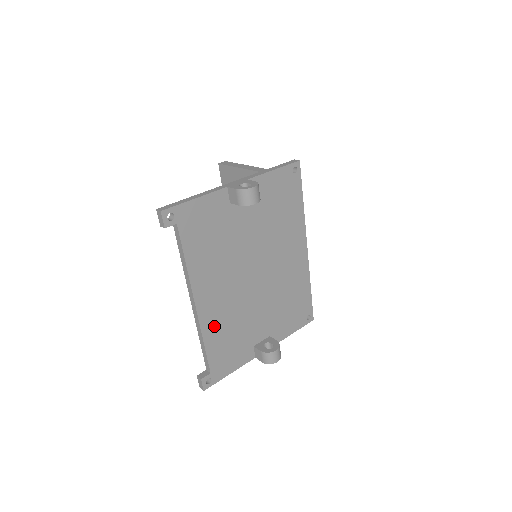
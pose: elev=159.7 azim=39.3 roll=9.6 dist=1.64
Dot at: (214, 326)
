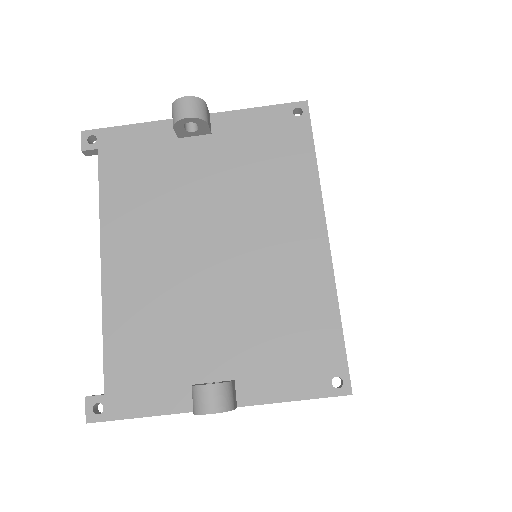
Dot at: (125, 310)
